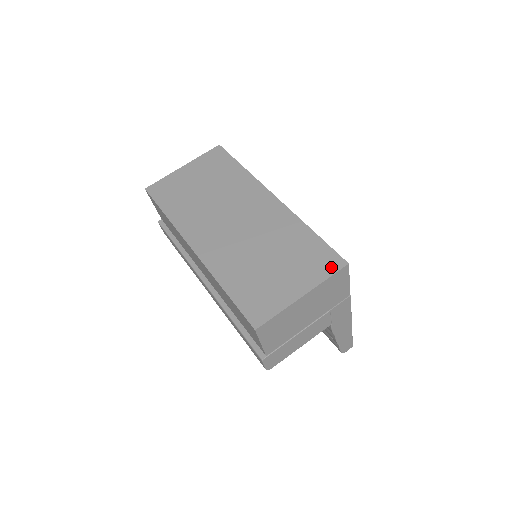
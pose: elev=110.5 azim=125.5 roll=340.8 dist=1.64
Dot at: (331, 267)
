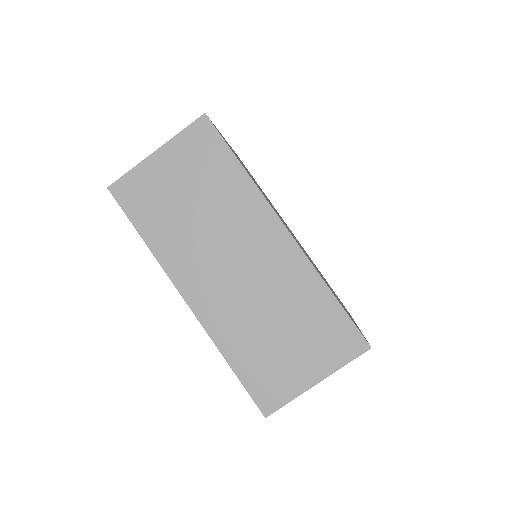
Dot at: (351, 350)
